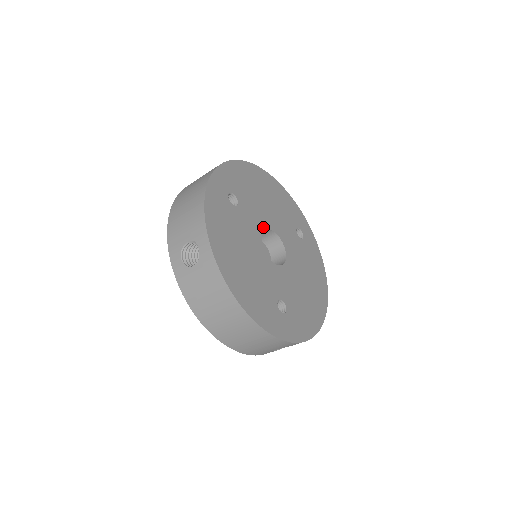
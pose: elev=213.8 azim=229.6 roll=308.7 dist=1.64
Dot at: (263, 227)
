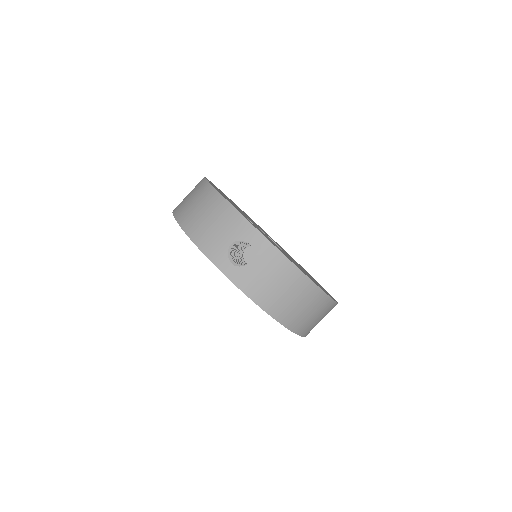
Dot at: occluded
